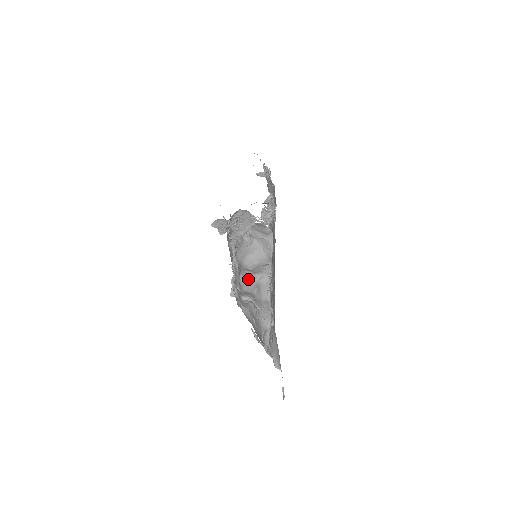
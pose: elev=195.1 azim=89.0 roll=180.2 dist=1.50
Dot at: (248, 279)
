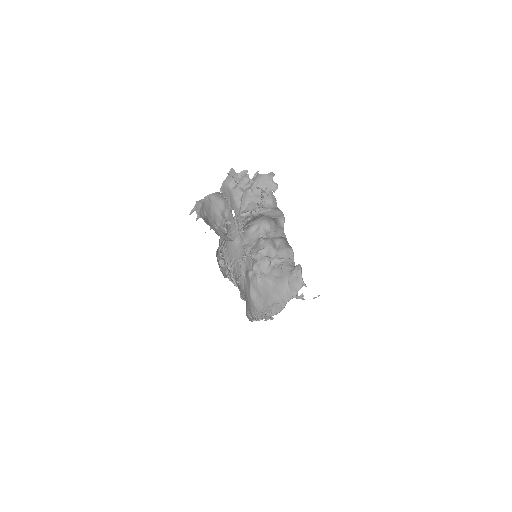
Dot at: (268, 238)
